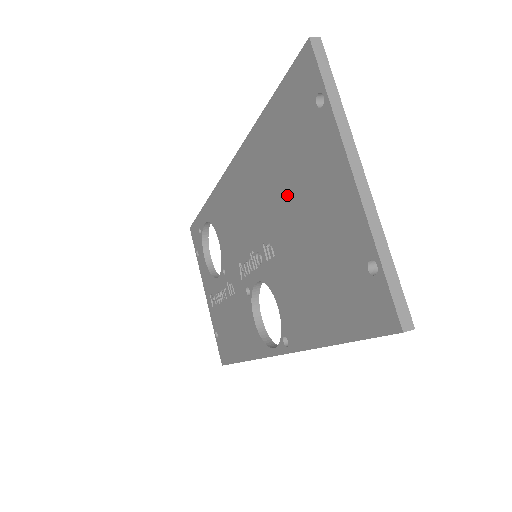
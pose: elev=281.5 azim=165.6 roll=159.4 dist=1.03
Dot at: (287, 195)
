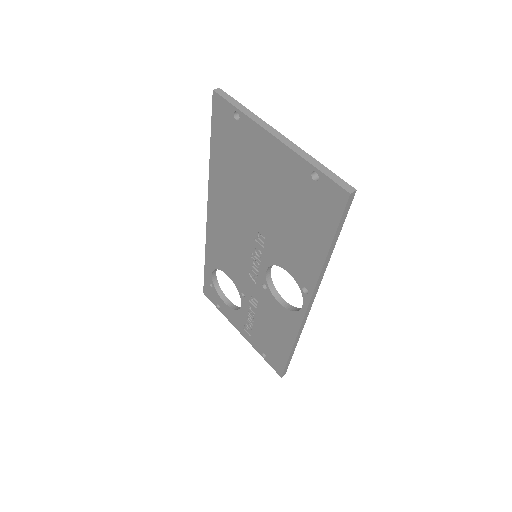
Dot at: (250, 189)
